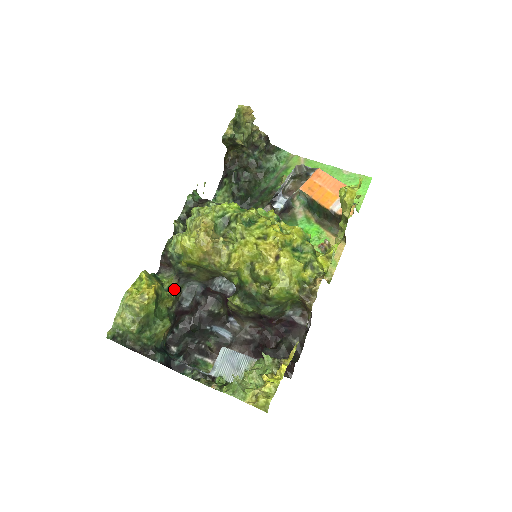
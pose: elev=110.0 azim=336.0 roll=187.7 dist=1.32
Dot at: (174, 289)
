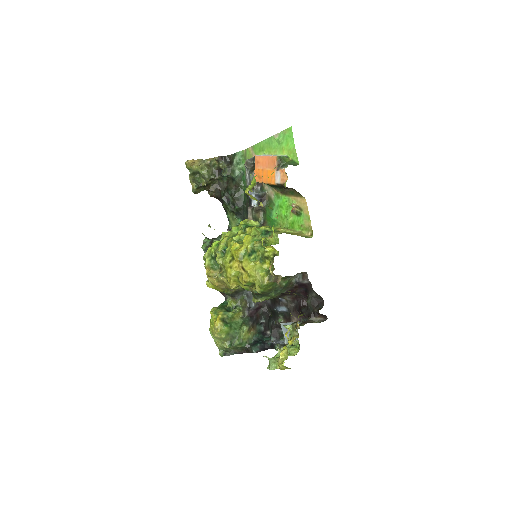
Dot at: (237, 304)
